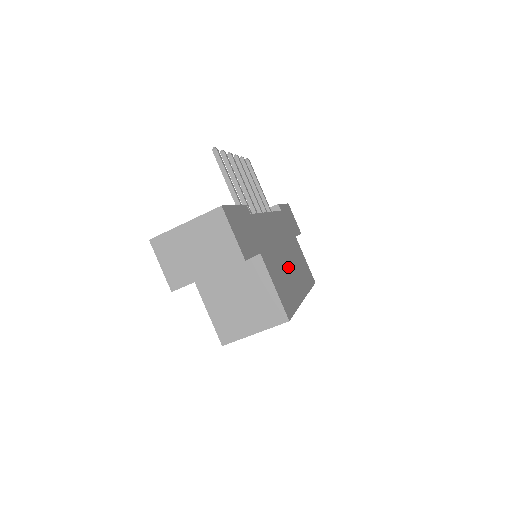
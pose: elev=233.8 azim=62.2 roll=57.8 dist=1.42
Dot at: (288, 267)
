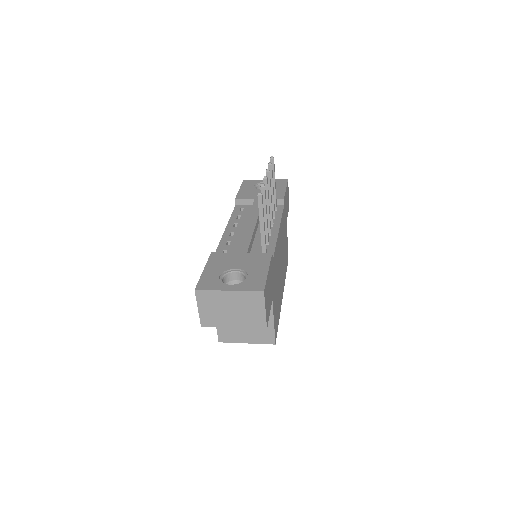
Dot at: (280, 278)
